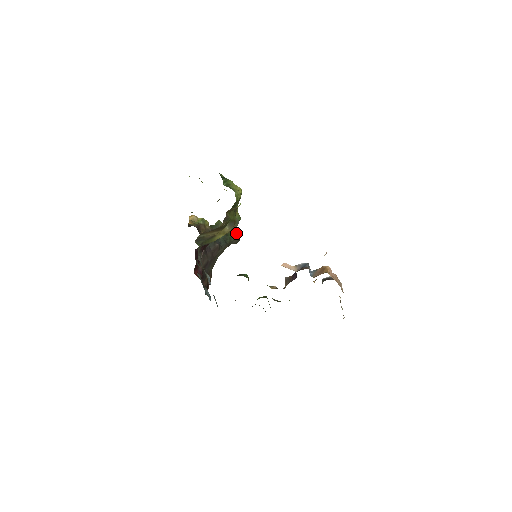
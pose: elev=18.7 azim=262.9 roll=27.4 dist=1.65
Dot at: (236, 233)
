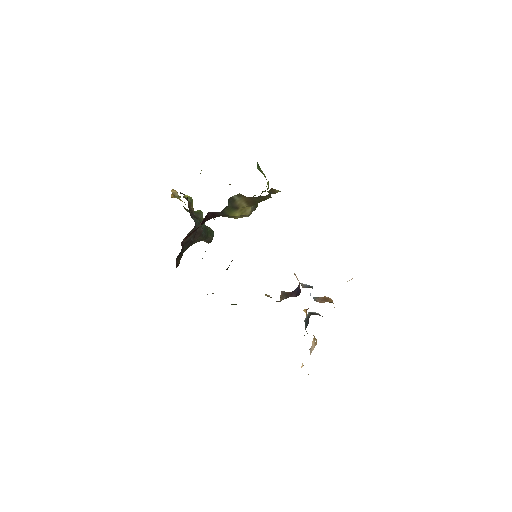
Dot at: (212, 232)
